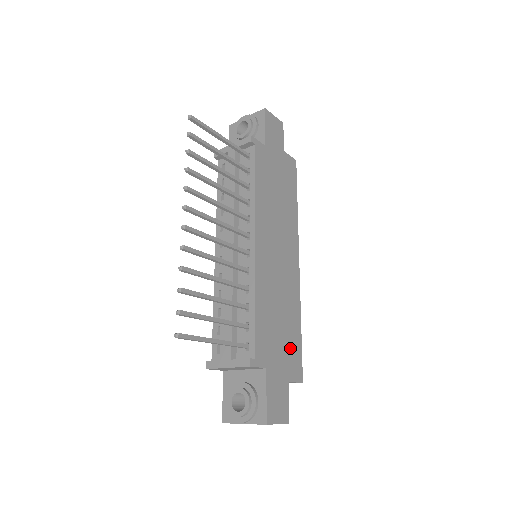
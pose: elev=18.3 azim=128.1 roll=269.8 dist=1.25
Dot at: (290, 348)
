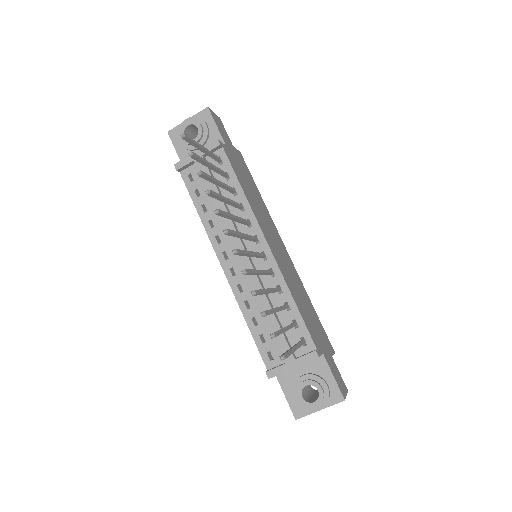
Dot at: (319, 327)
